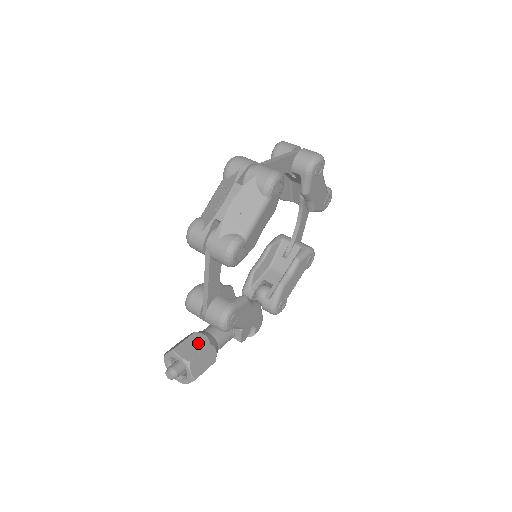
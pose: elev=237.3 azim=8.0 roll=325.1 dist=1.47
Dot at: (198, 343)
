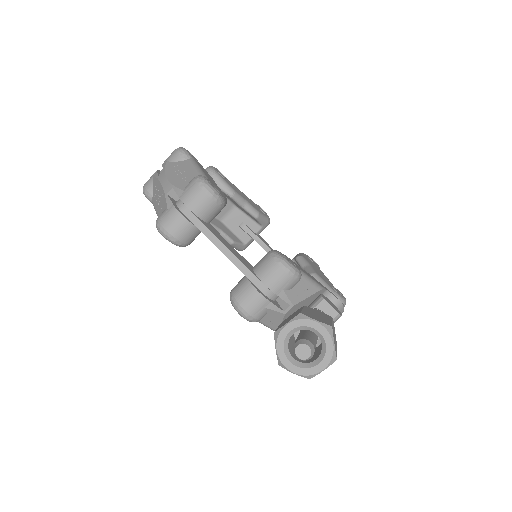
Dot at: (292, 315)
